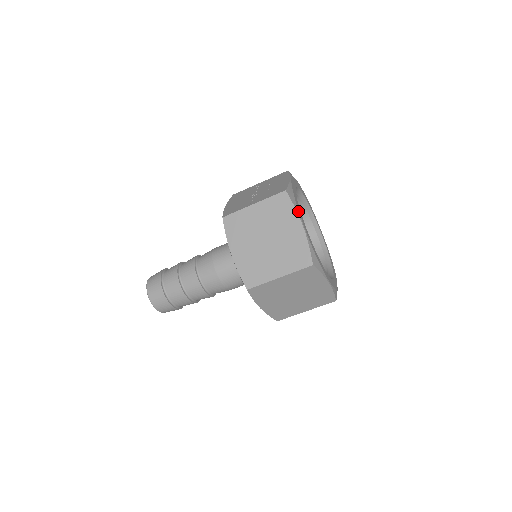
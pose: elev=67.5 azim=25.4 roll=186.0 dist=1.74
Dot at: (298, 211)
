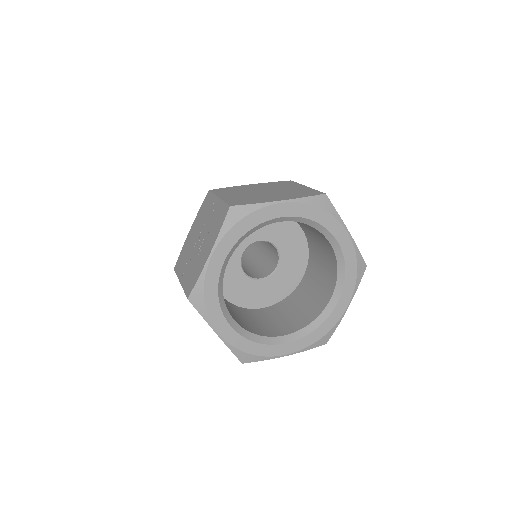
Dot at: (209, 320)
